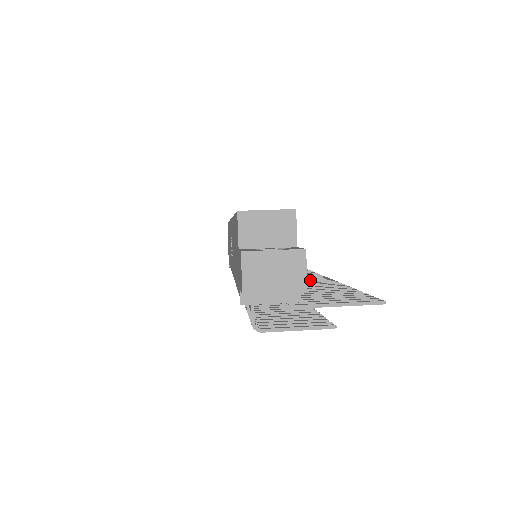
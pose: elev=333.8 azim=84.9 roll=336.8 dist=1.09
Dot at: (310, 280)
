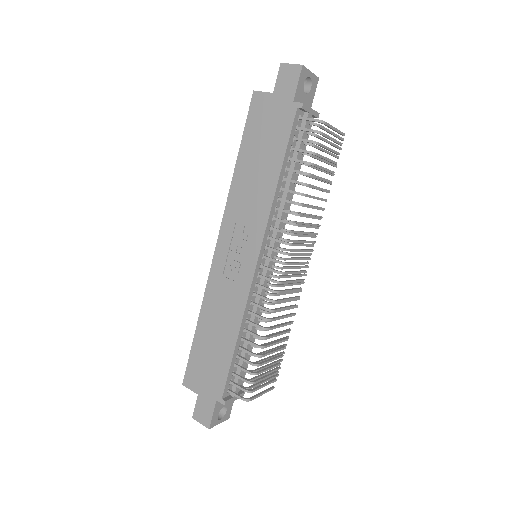
Dot at: (300, 258)
